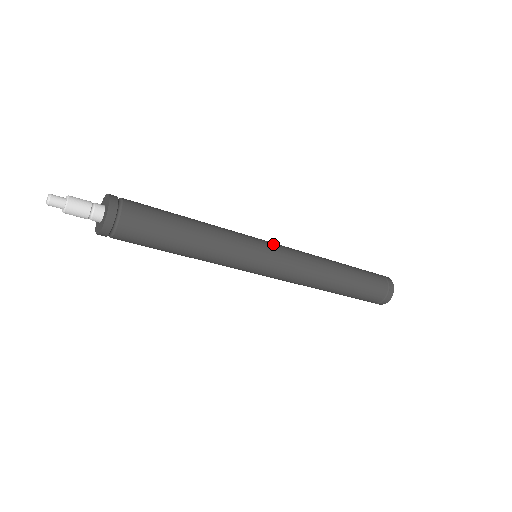
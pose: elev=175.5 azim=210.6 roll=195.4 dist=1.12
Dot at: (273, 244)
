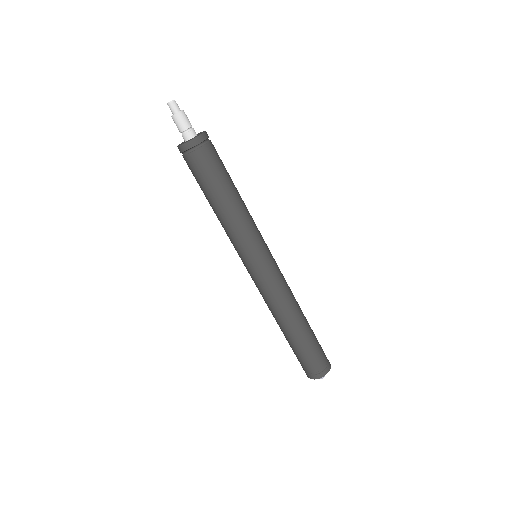
Dot at: occluded
